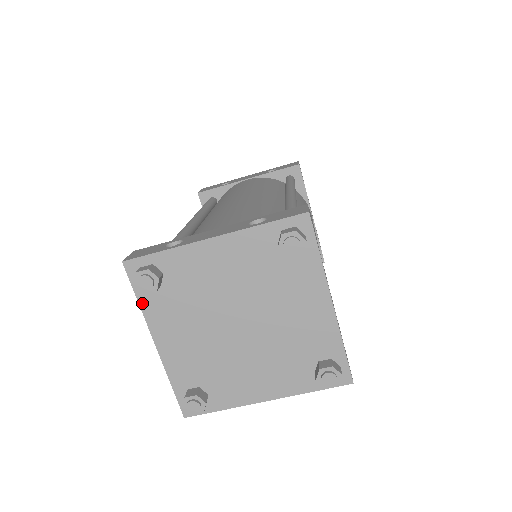
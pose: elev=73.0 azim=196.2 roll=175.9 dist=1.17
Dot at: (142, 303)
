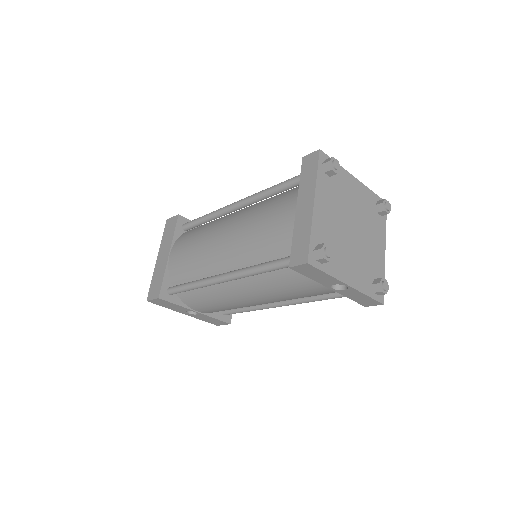
Dot at: (318, 176)
